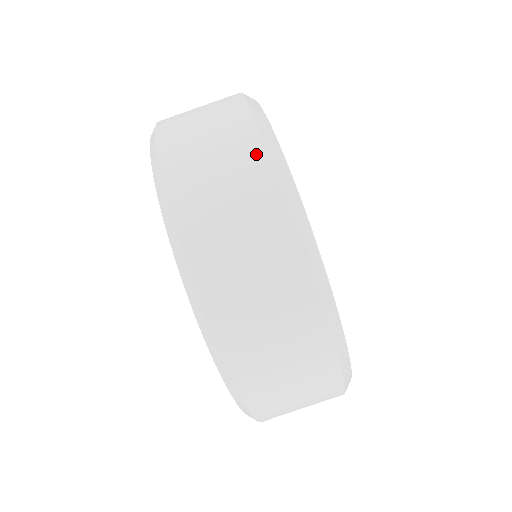
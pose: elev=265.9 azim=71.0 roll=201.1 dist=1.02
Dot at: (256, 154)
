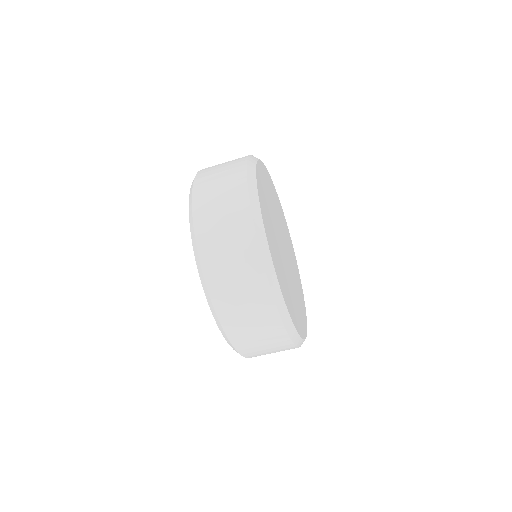
Dot at: (241, 188)
